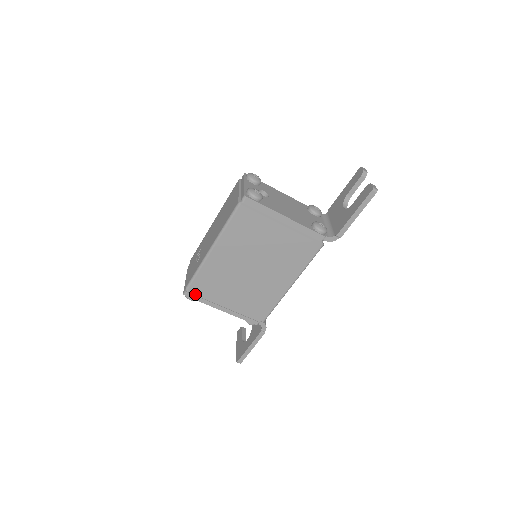
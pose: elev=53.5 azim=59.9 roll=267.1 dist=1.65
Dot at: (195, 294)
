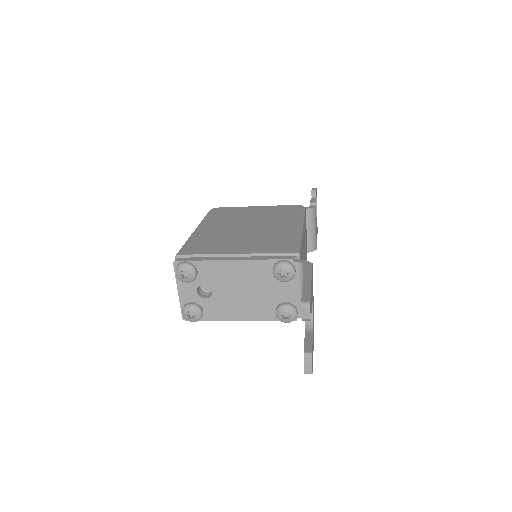
Dot at: occluded
